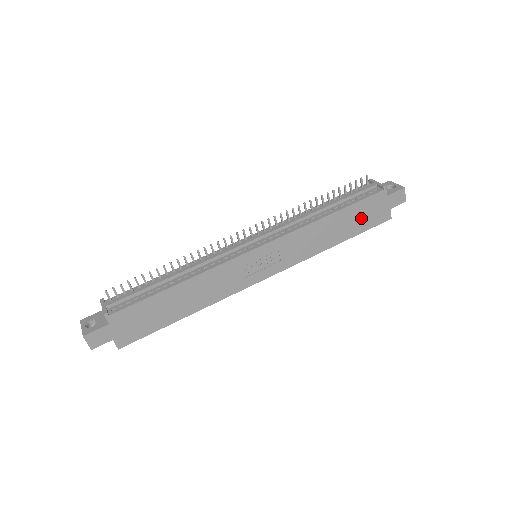
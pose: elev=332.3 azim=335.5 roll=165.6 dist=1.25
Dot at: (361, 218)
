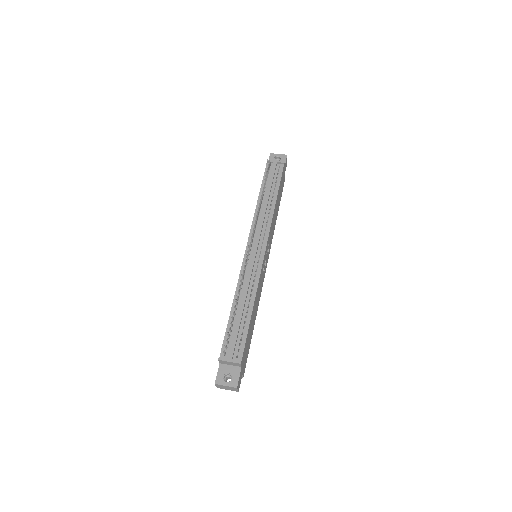
Dot at: (281, 190)
